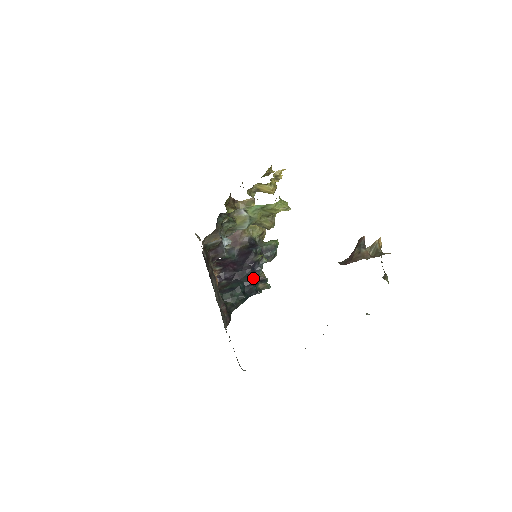
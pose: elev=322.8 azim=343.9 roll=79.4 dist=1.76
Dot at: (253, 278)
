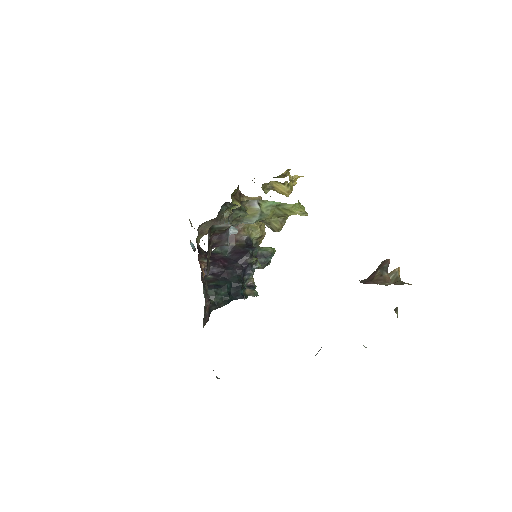
Dot at: (242, 281)
